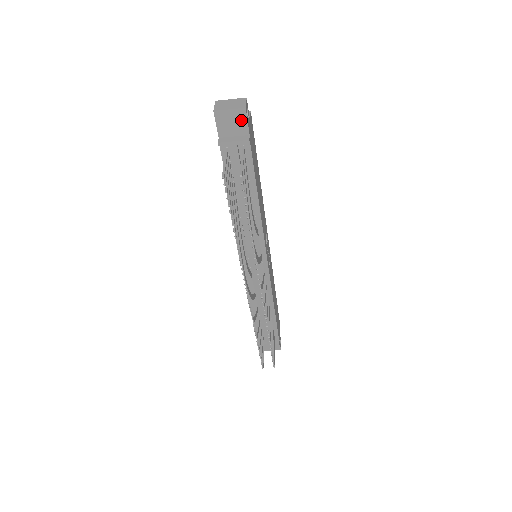
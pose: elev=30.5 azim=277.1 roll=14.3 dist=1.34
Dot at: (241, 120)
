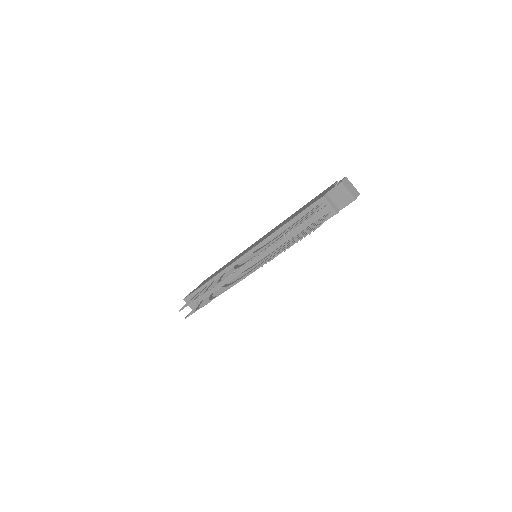
Dot at: (346, 201)
